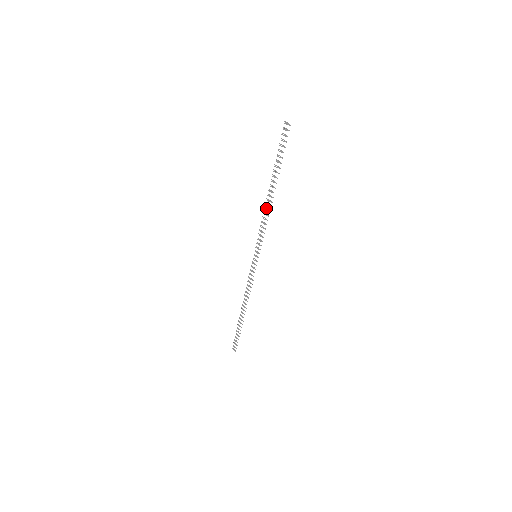
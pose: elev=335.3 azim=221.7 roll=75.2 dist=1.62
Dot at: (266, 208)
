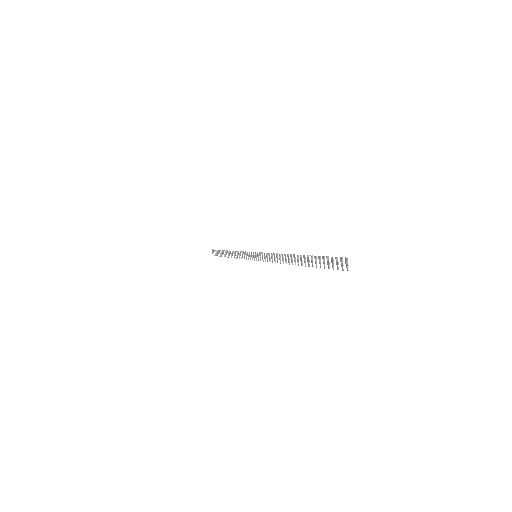
Dot at: occluded
